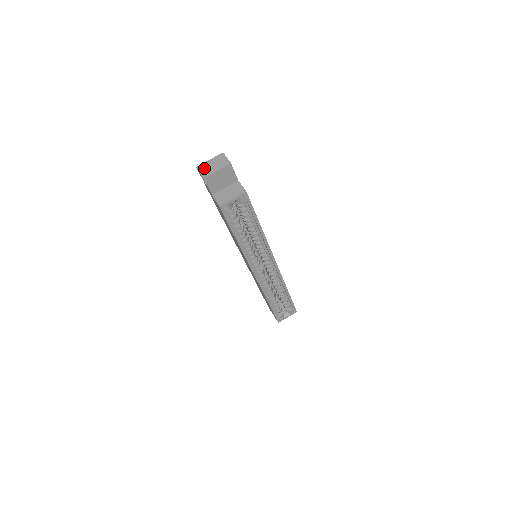
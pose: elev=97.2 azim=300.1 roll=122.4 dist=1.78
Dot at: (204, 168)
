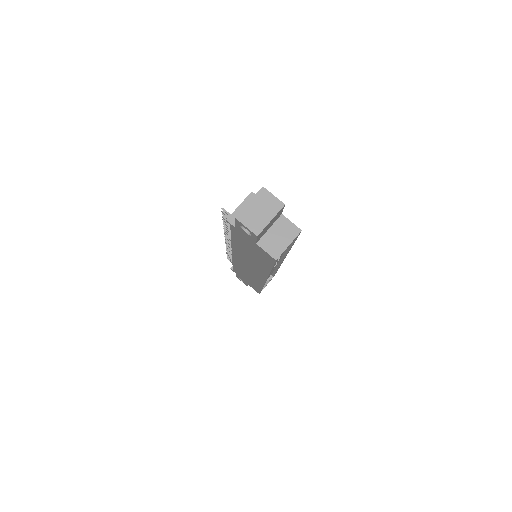
Dot at: (249, 218)
